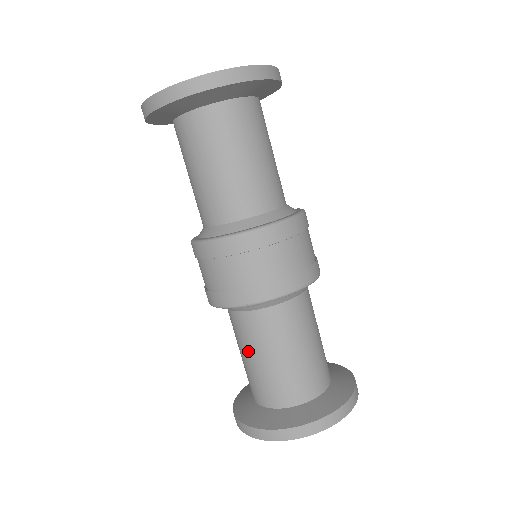
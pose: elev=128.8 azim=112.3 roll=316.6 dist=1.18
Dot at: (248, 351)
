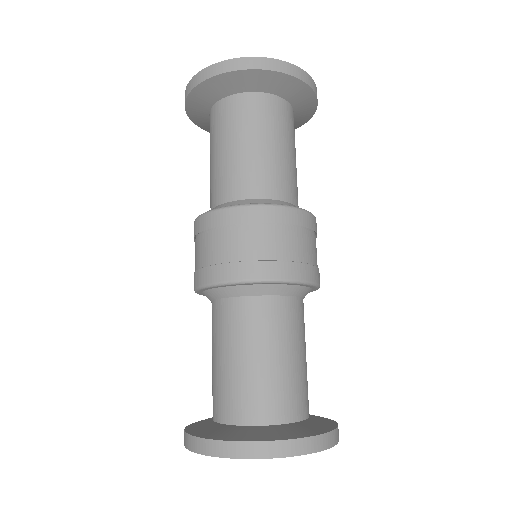
Dot at: (216, 348)
